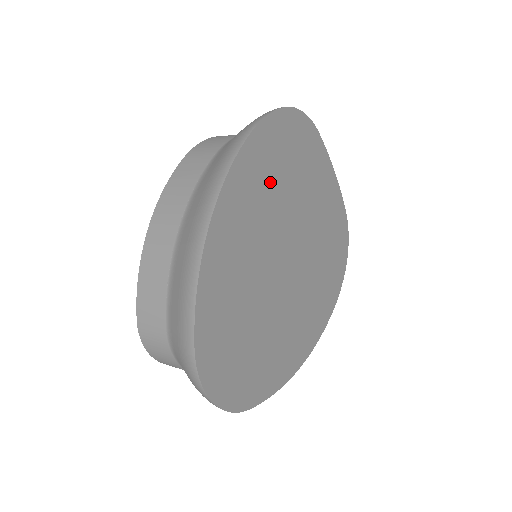
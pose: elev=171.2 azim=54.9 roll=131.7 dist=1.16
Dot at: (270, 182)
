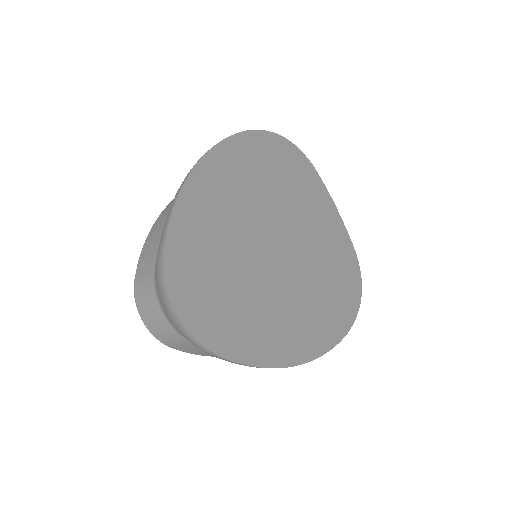
Dot at: (261, 174)
